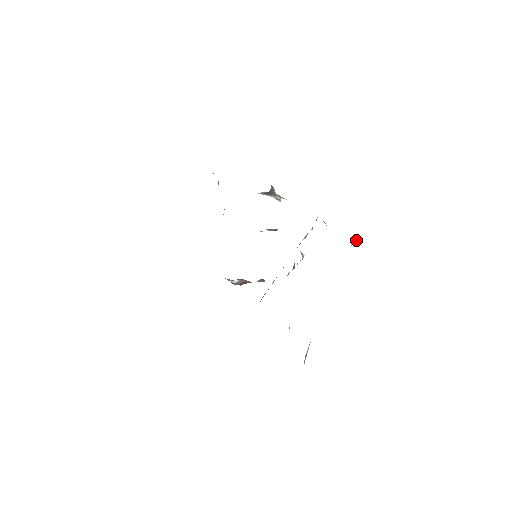
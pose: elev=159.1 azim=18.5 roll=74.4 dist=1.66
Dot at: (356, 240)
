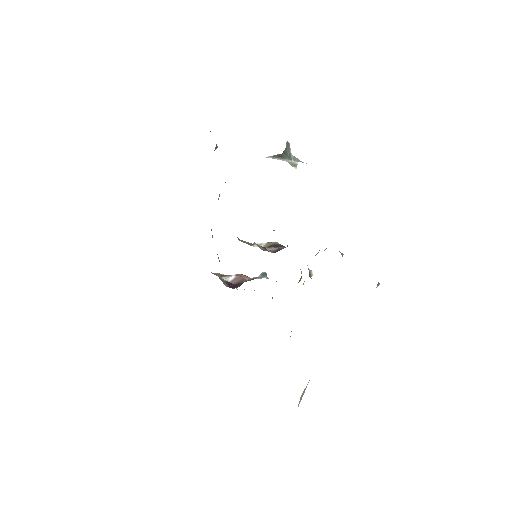
Dot at: (379, 284)
